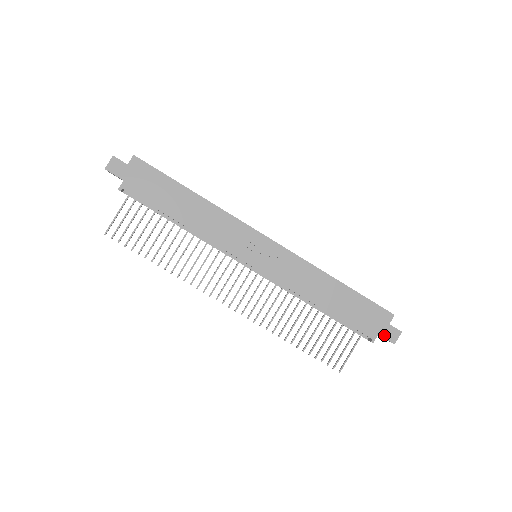
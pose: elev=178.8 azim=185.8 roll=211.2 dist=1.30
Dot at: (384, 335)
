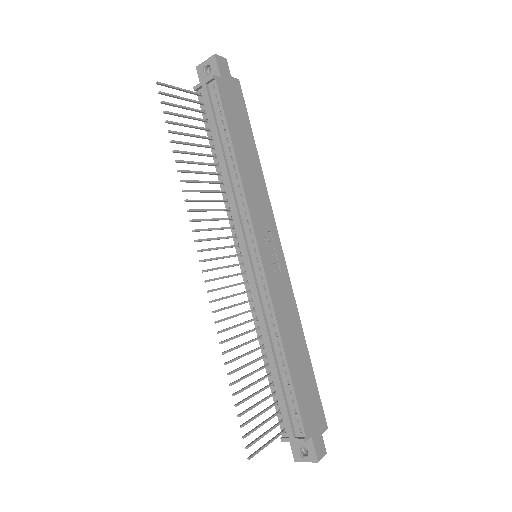
Dot at: (315, 442)
